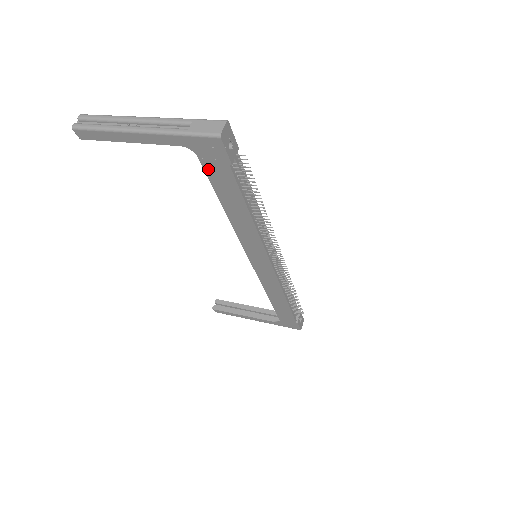
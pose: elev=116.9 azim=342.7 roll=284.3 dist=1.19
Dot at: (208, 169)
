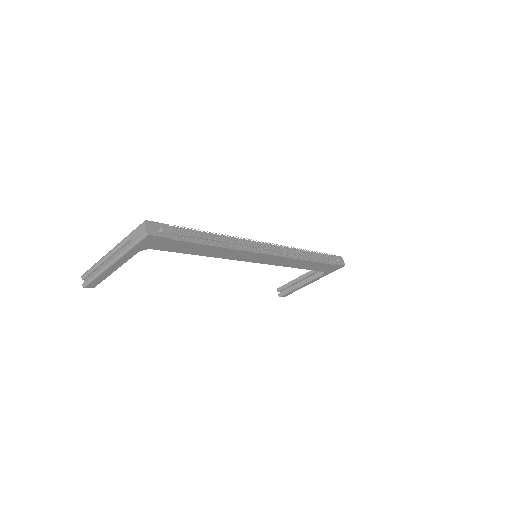
Dot at: (165, 249)
